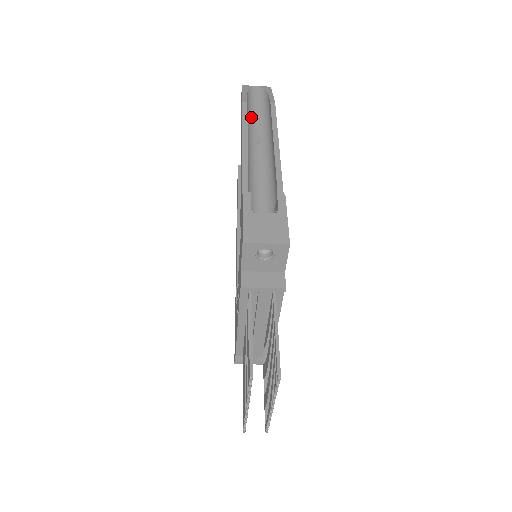
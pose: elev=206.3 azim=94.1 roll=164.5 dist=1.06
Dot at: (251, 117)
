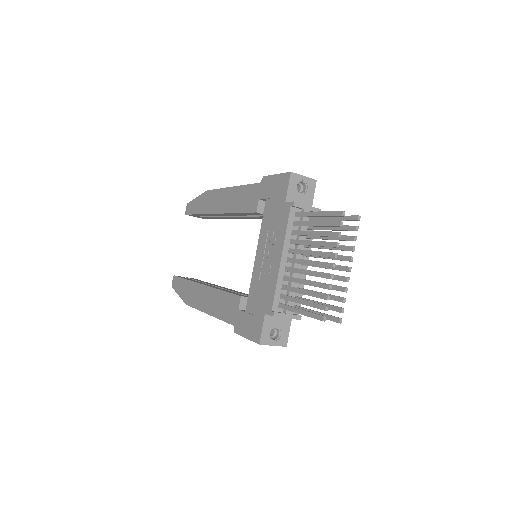
Dot at: occluded
